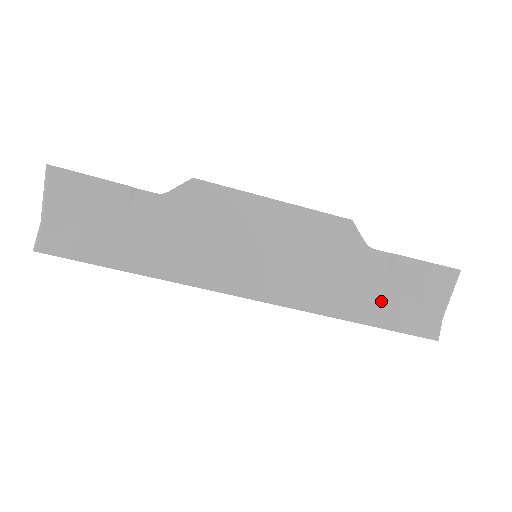
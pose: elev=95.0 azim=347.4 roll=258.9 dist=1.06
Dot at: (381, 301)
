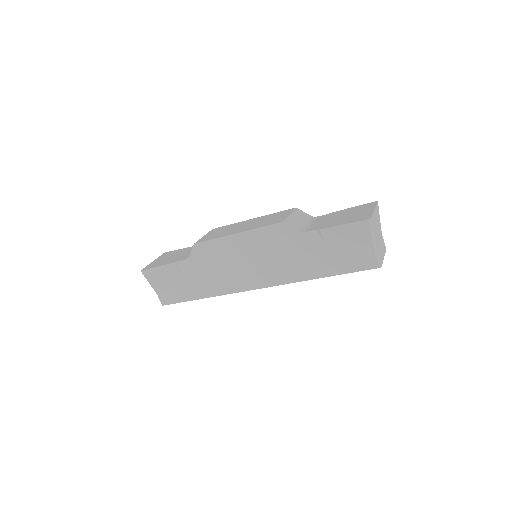
Dot at: (328, 260)
